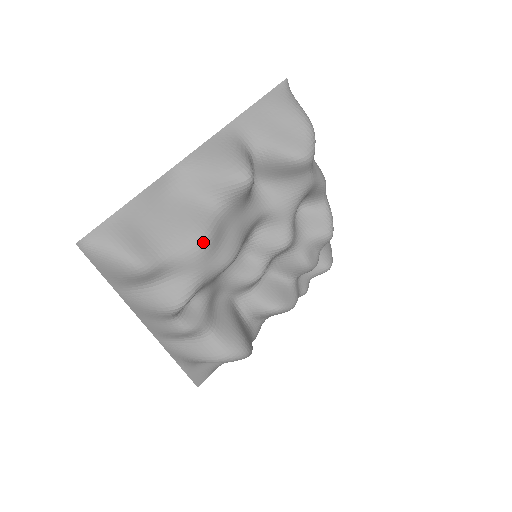
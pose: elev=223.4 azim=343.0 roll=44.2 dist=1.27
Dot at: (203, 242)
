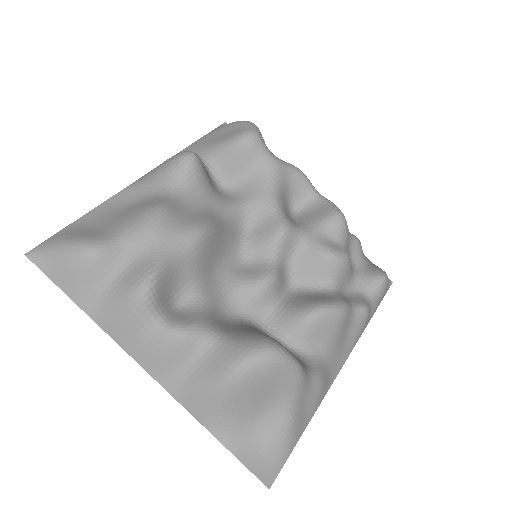
Dot at: (156, 212)
